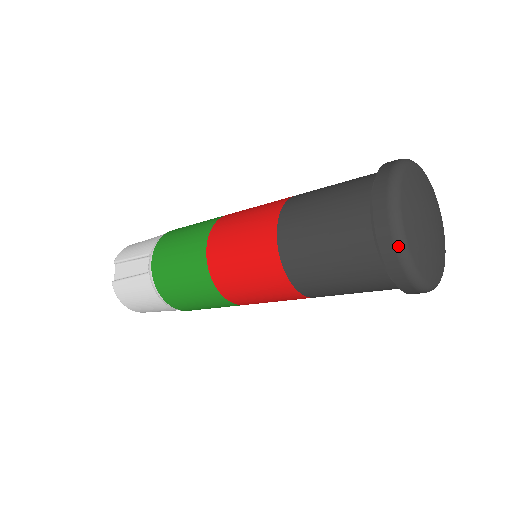
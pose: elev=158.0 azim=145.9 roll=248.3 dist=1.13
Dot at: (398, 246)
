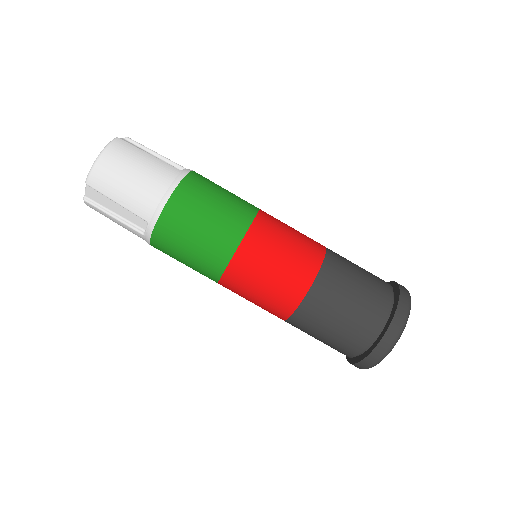
Dot at: occluded
